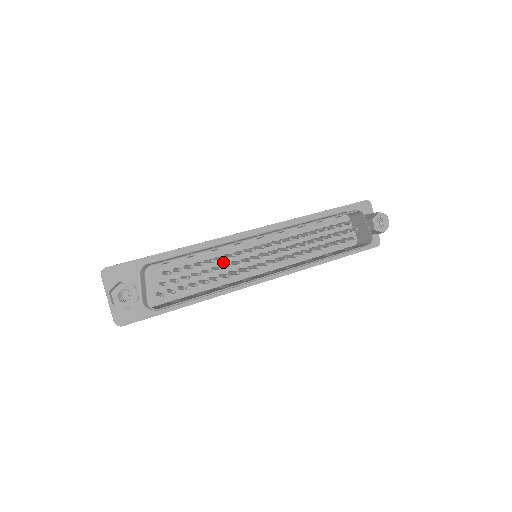
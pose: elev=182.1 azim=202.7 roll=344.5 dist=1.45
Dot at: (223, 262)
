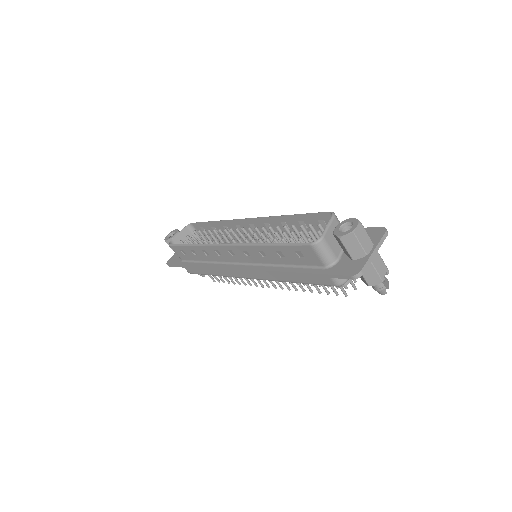
Dot at: occluded
